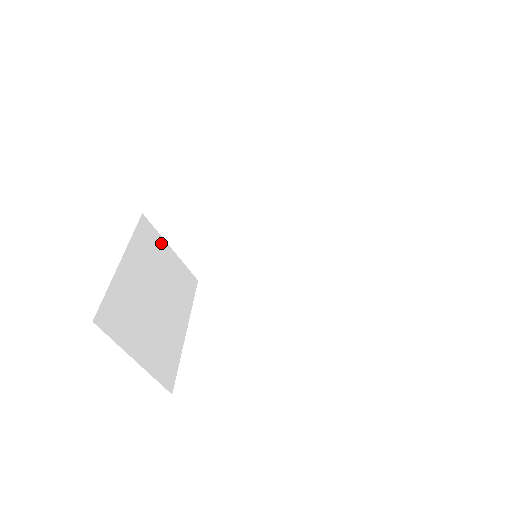
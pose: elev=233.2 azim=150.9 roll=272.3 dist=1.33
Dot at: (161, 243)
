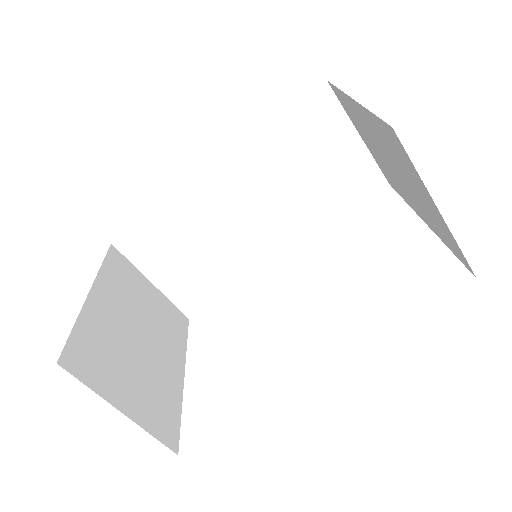
Dot at: (138, 276)
